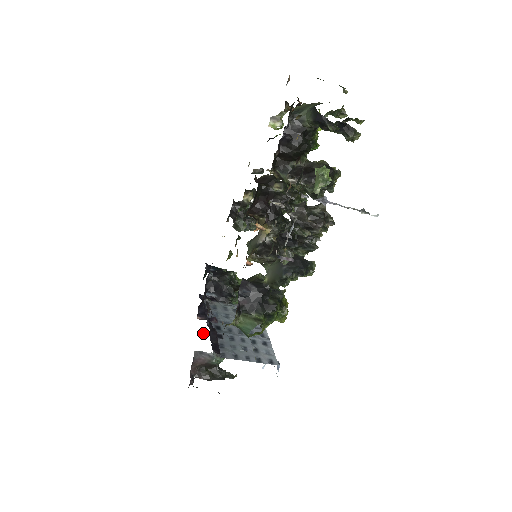
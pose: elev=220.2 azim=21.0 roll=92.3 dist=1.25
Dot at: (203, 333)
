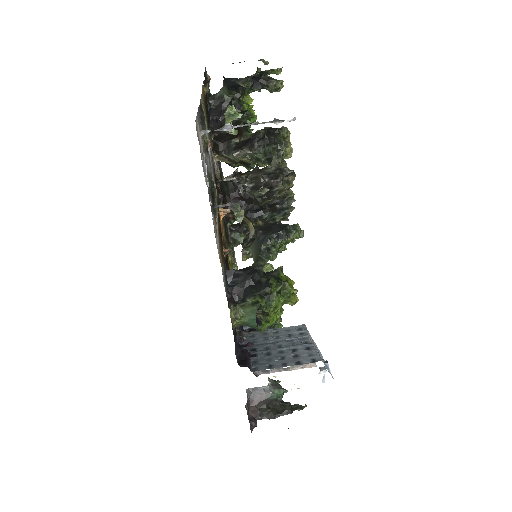
Dot at: (259, 373)
